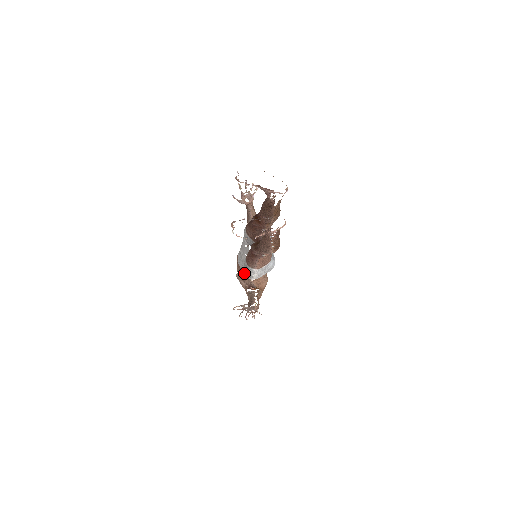
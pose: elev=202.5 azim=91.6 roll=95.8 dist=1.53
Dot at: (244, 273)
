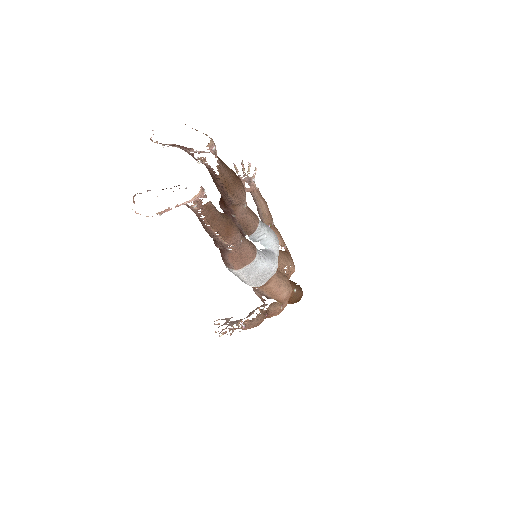
Dot at: occluded
